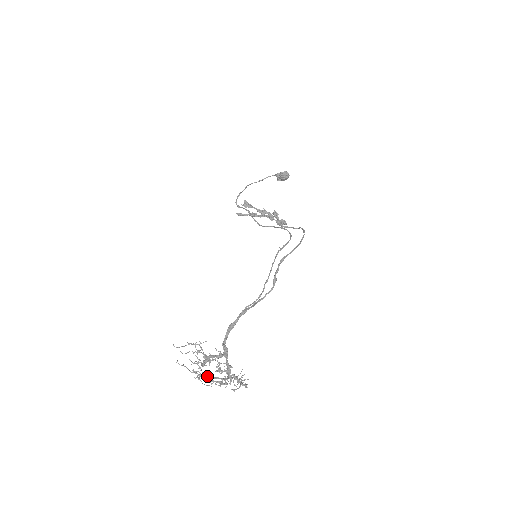
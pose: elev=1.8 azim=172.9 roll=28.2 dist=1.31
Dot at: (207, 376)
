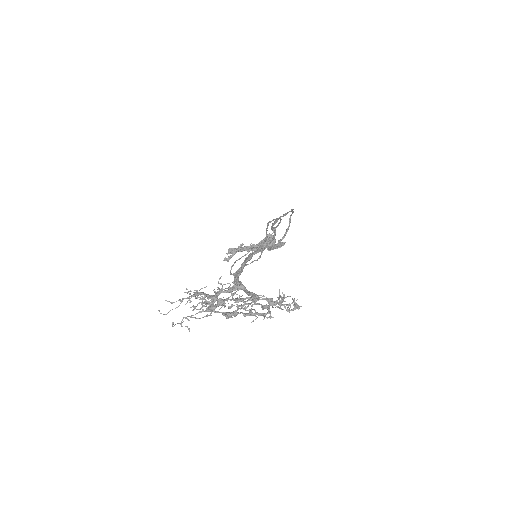
Dot at: occluded
